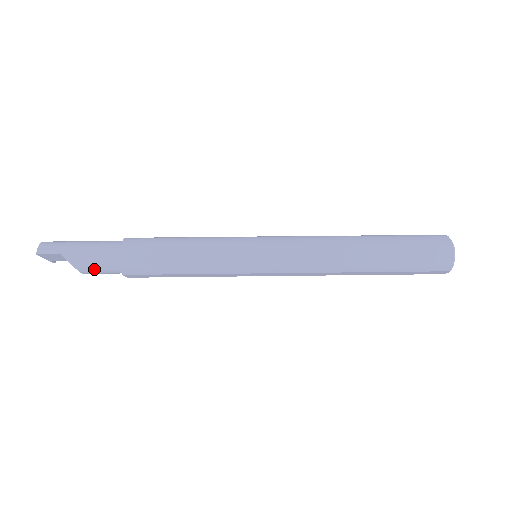
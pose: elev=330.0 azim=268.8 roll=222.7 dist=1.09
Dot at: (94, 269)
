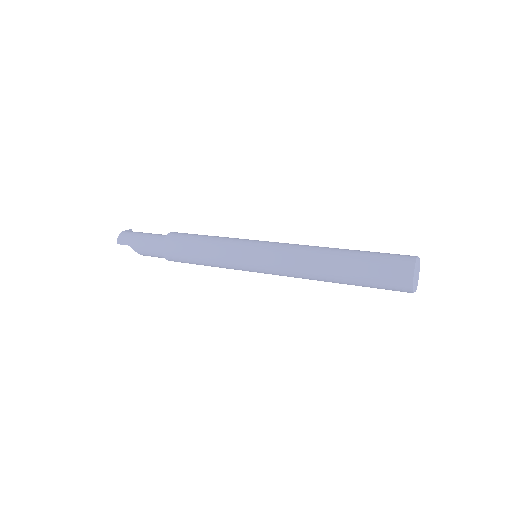
Dot at: (151, 256)
